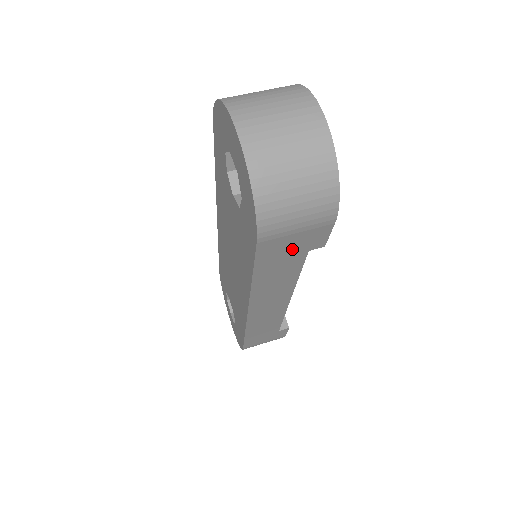
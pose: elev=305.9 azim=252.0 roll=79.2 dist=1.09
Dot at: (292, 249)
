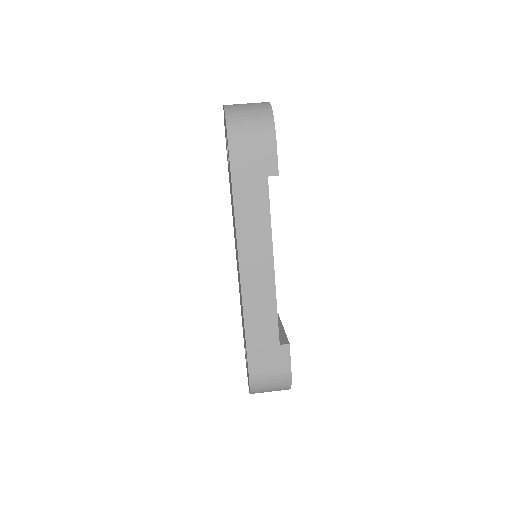
Dot at: (255, 168)
